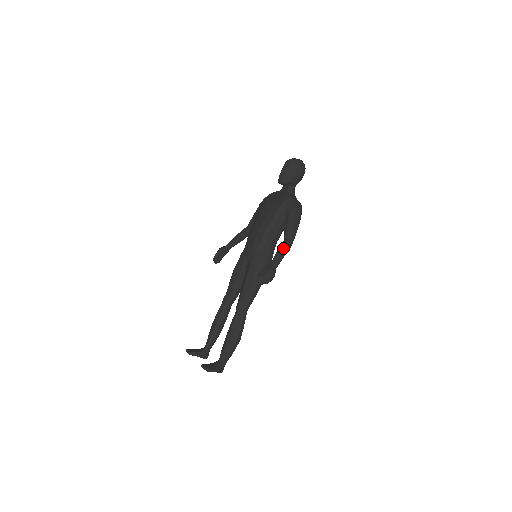
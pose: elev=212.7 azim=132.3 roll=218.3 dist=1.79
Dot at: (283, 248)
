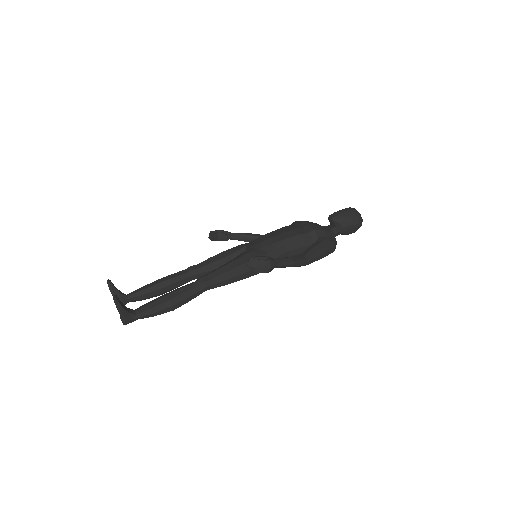
Dot at: (296, 259)
